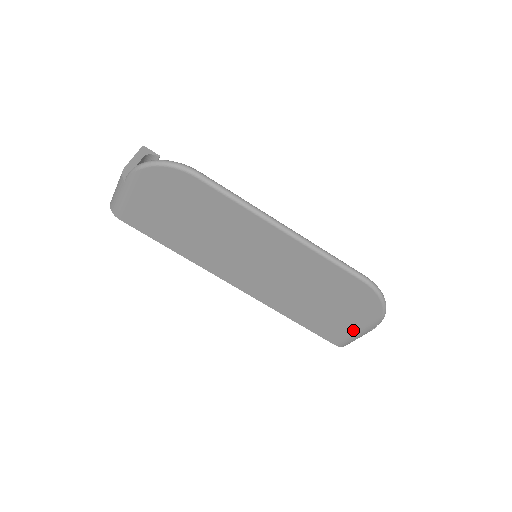
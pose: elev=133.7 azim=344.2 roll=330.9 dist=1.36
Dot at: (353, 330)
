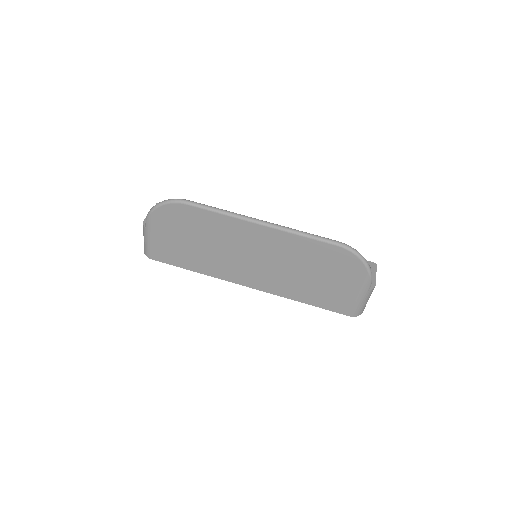
Dot at: (354, 295)
